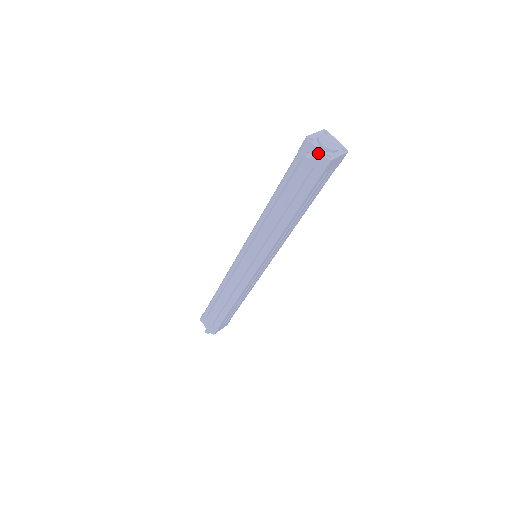
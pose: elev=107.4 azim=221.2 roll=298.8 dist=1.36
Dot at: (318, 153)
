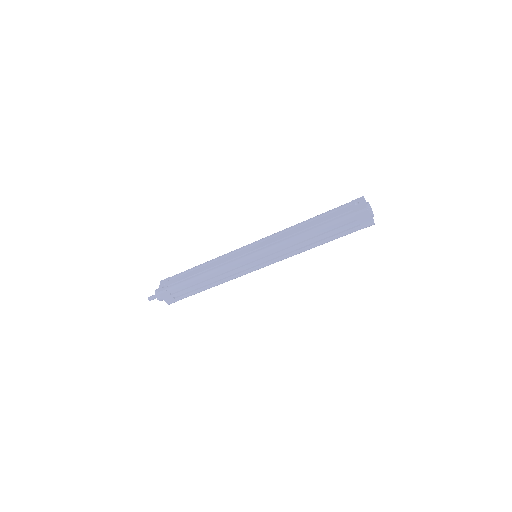
Dot at: (363, 203)
